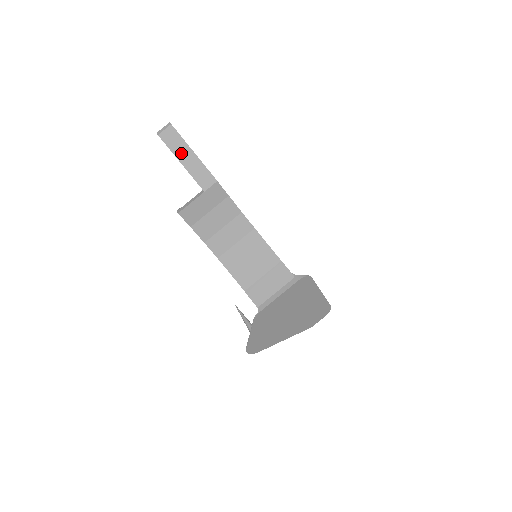
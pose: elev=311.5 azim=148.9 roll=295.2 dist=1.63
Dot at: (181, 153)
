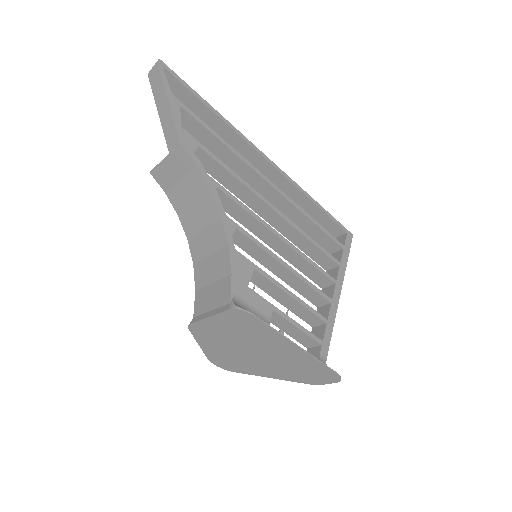
Dot at: (160, 99)
